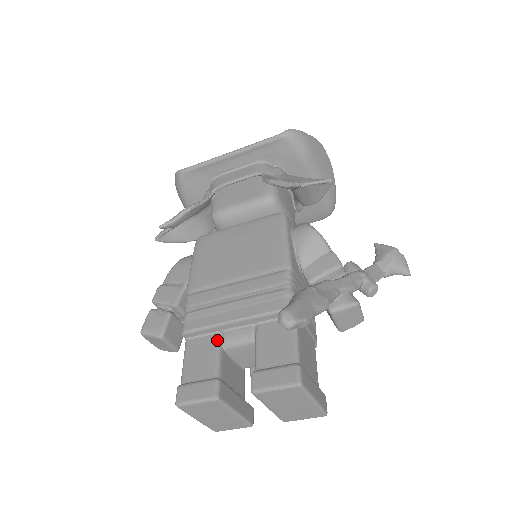
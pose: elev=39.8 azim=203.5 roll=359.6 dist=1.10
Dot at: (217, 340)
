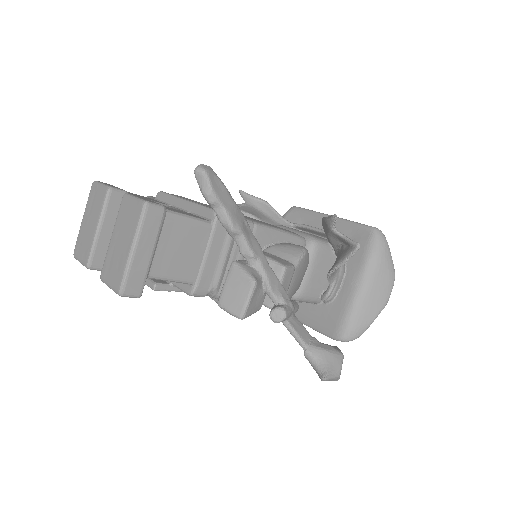
Dot at: (163, 203)
